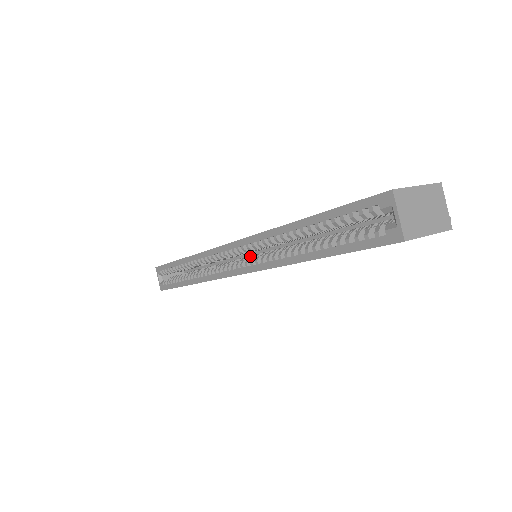
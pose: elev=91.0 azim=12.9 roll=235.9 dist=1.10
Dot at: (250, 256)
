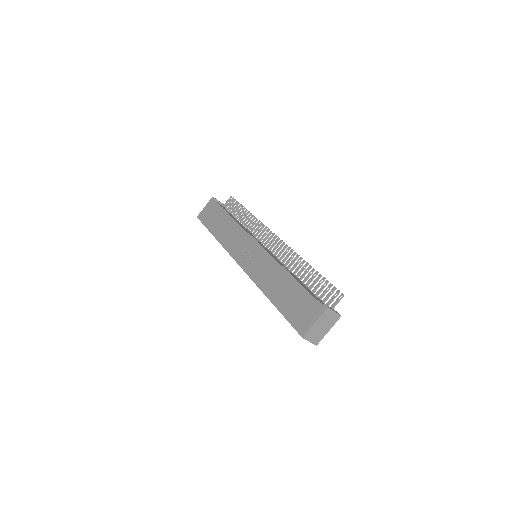
Dot at: occluded
